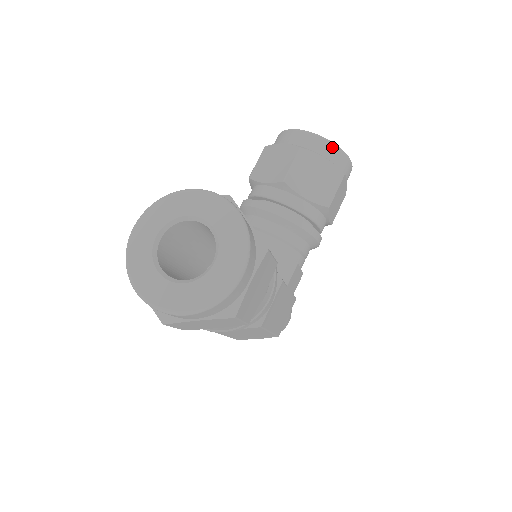
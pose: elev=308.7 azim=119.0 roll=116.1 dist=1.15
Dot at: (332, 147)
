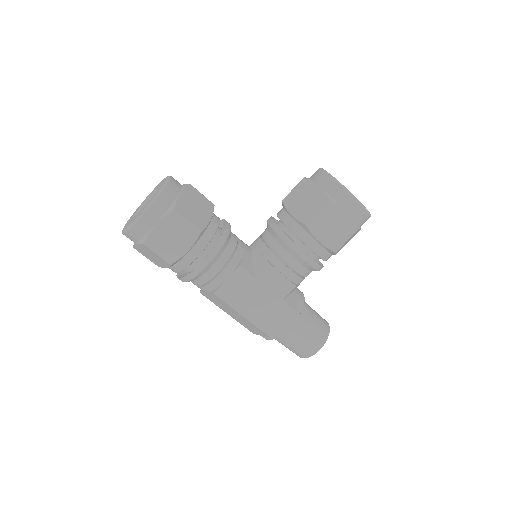
Dot at: (329, 179)
